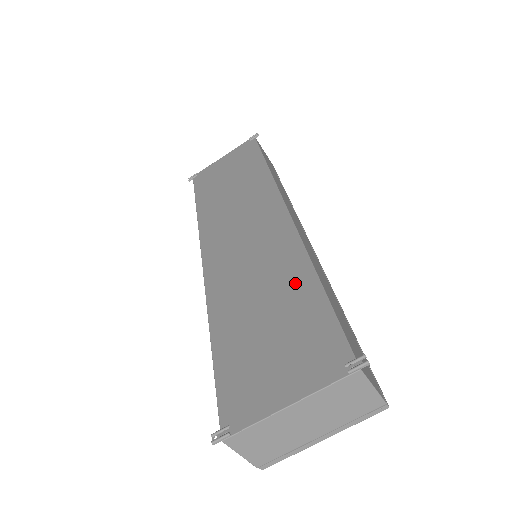
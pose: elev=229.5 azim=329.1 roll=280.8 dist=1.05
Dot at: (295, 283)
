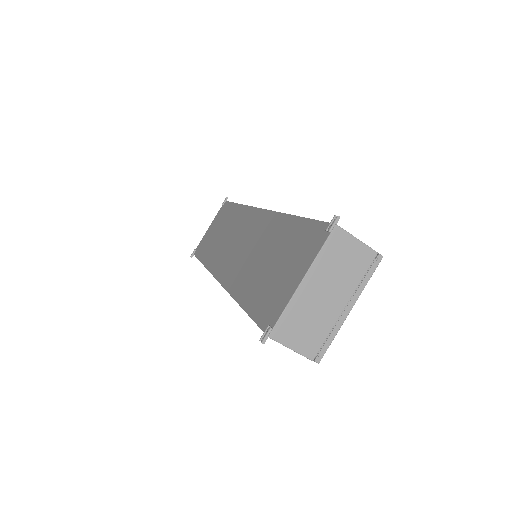
Dot at: (280, 231)
